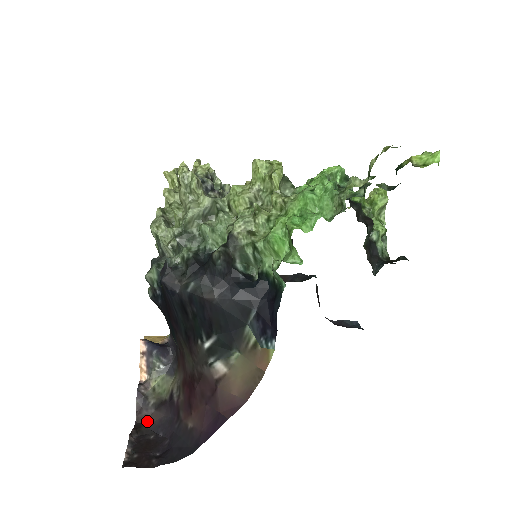
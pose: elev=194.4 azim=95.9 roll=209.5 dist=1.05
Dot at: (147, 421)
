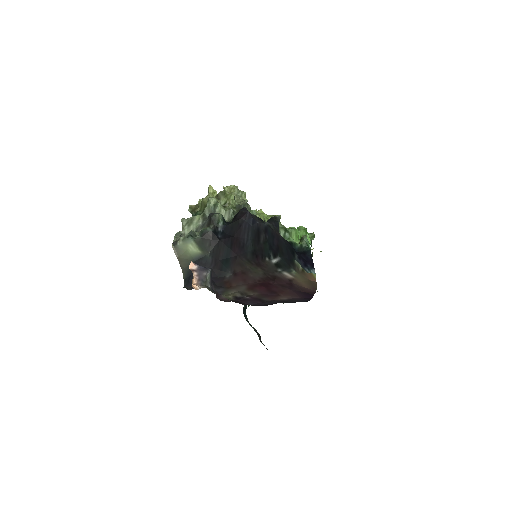
Dot at: occluded
